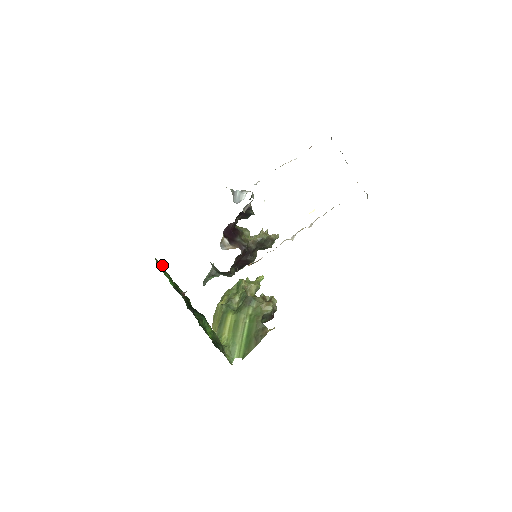
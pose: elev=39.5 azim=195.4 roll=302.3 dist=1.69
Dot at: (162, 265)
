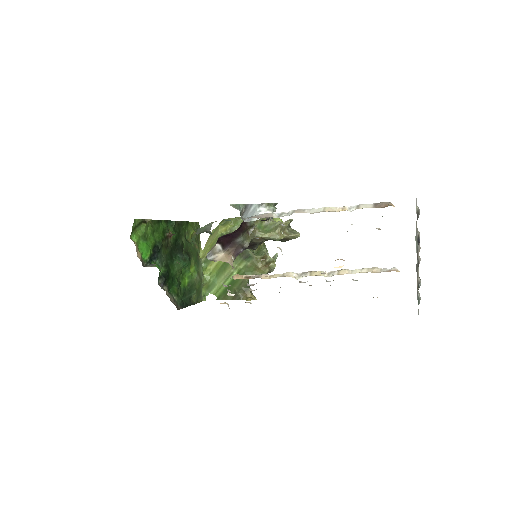
Dot at: (145, 221)
